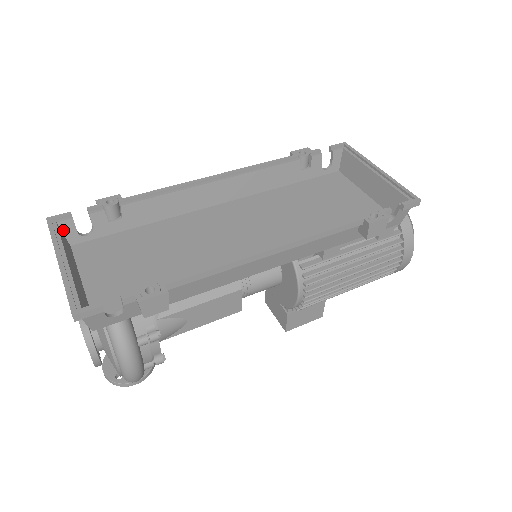
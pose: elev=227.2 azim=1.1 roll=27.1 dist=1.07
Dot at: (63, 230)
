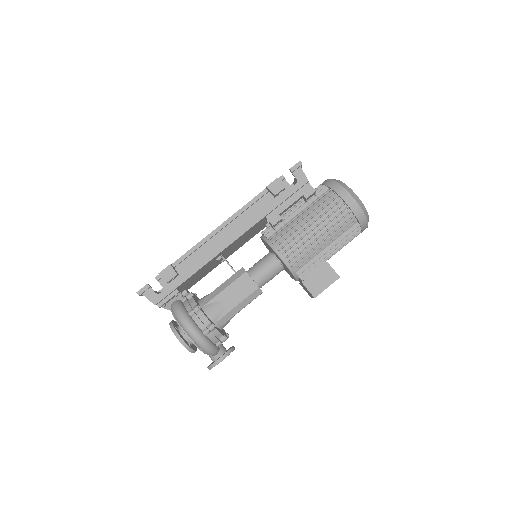
Dot at: occluded
